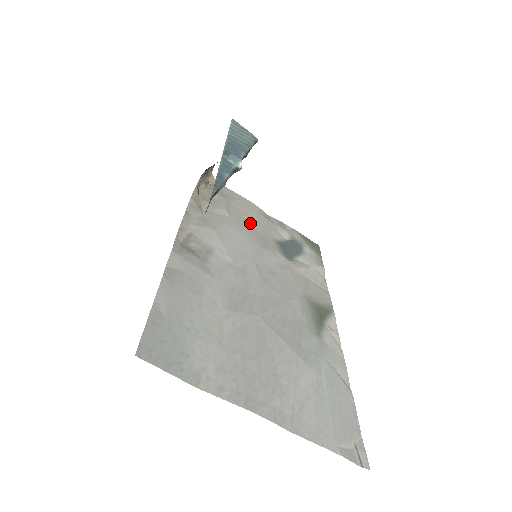
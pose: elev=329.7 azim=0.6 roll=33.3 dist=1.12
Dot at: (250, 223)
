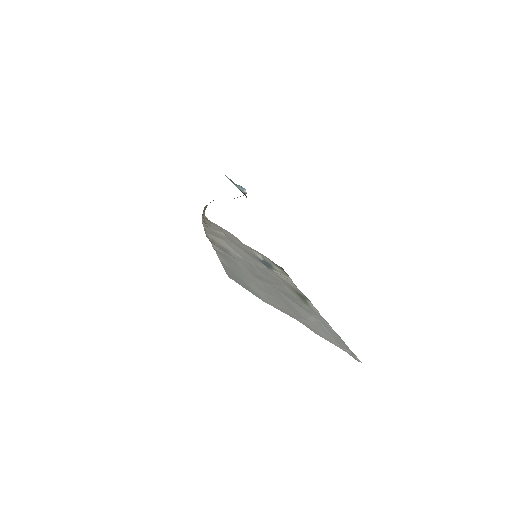
Dot at: (238, 244)
